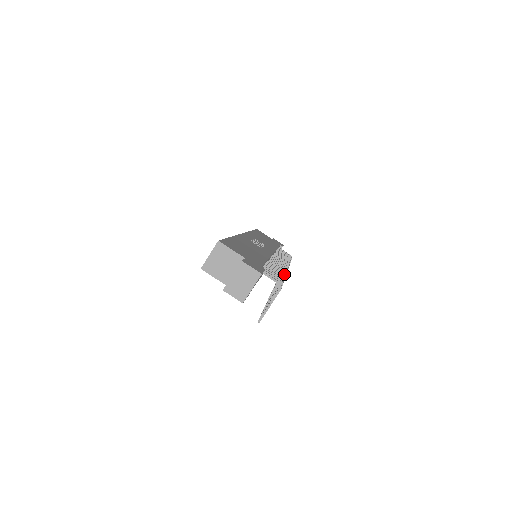
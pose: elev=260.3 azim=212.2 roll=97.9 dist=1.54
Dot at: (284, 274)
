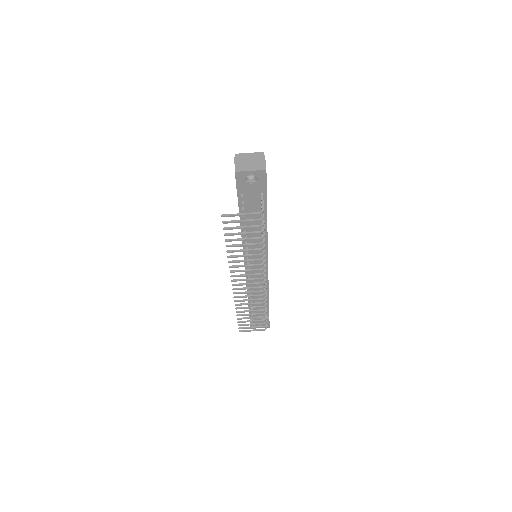
Dot at: (264, 252)
